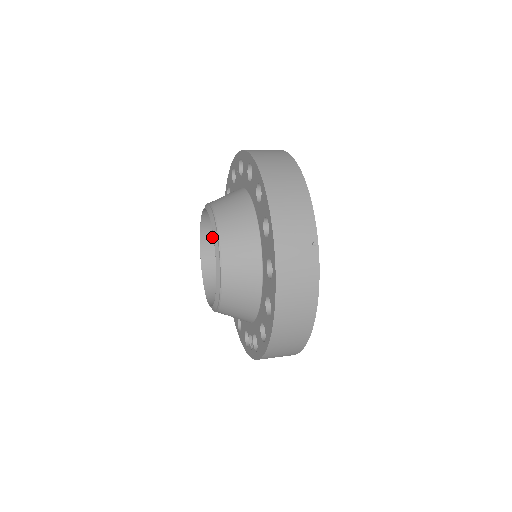
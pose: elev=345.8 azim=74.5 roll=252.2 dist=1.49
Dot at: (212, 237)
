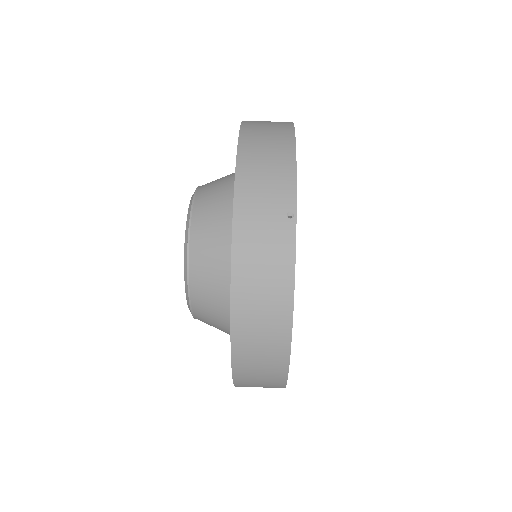
Dot at: occluded
